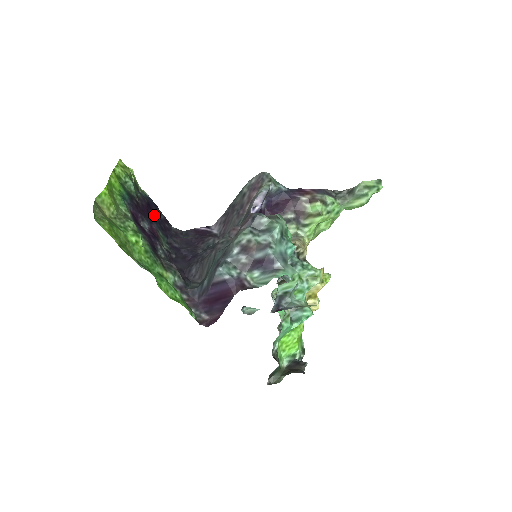
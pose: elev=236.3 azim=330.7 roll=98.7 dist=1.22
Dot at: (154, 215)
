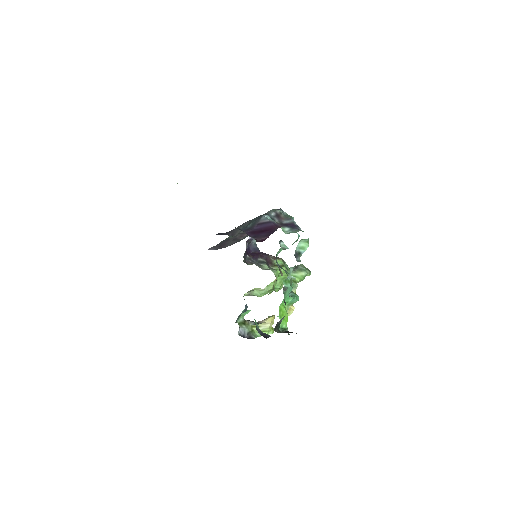
Dot at: occluded
